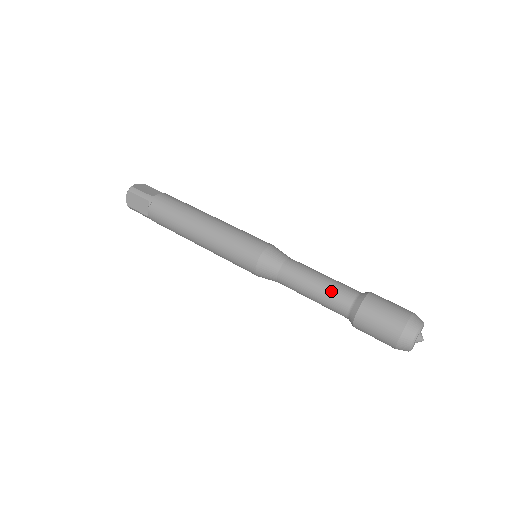
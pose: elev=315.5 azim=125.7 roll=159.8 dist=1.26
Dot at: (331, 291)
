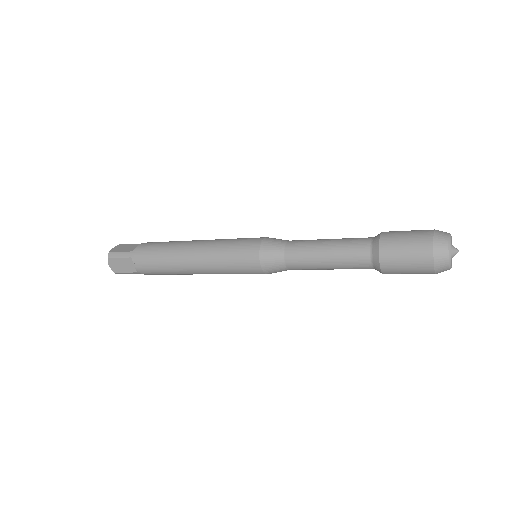
Dot at: (348, 238)
